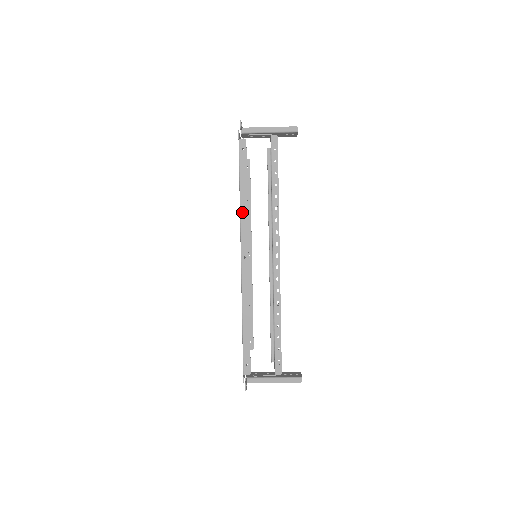
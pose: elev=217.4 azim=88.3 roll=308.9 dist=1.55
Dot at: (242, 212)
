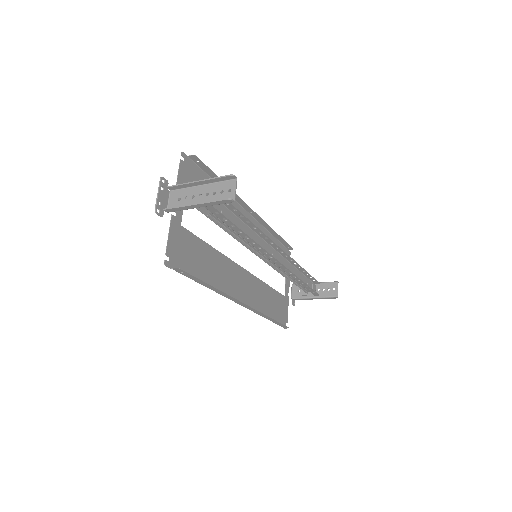
Dot at: (219, 293)
